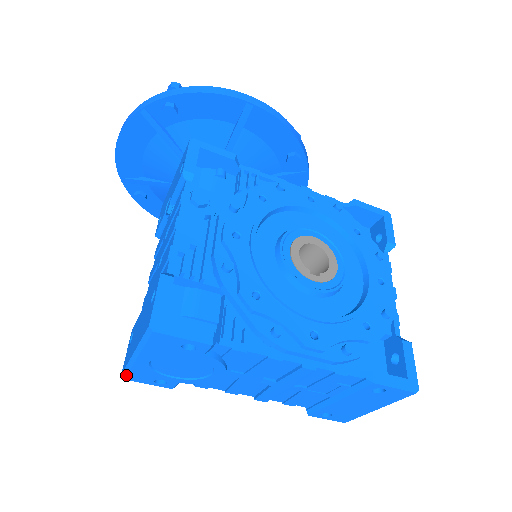
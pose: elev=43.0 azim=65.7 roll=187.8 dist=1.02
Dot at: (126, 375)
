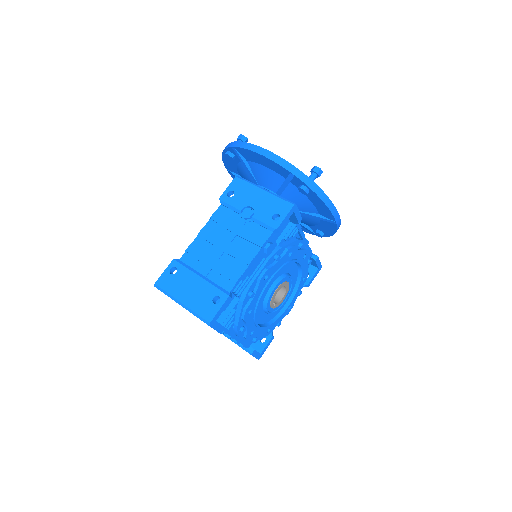
Dot at: (160, 290)
